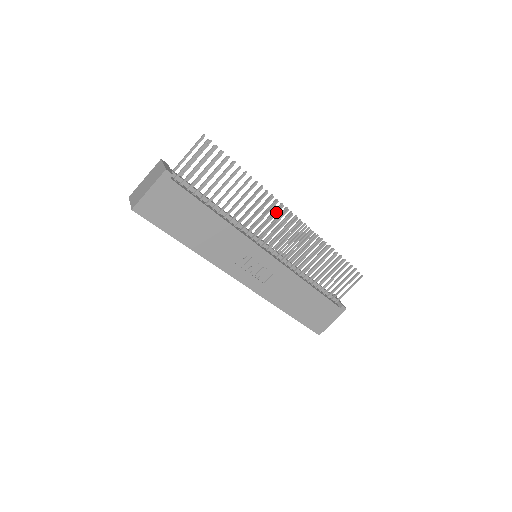
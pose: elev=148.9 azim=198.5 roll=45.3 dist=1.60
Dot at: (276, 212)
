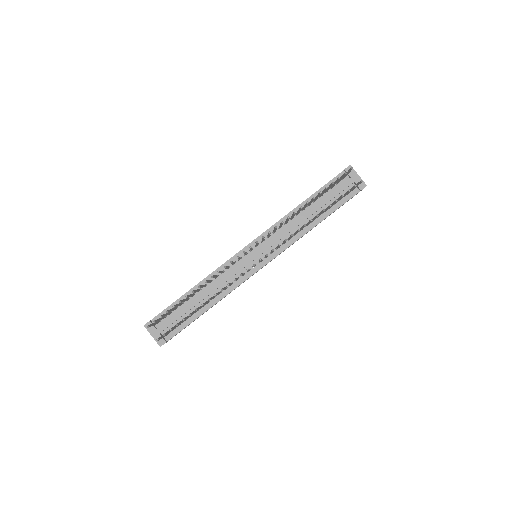
Dot at: occluded
